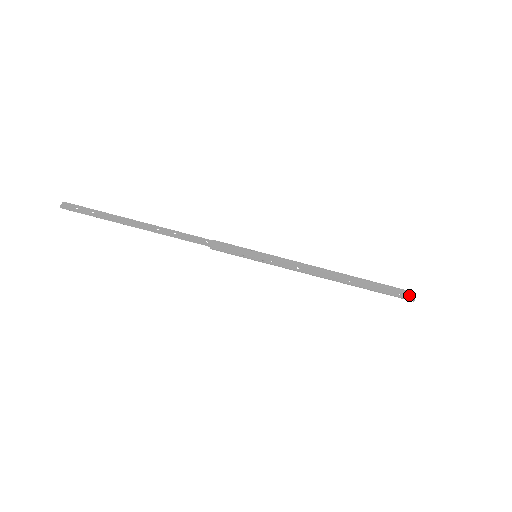
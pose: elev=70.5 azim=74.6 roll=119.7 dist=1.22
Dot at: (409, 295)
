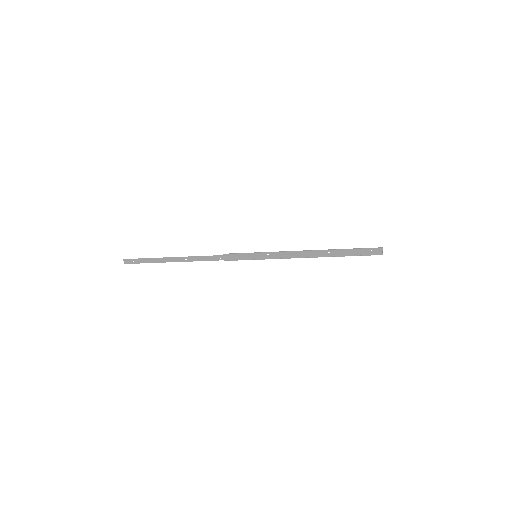
Dot at: (379, 249)
